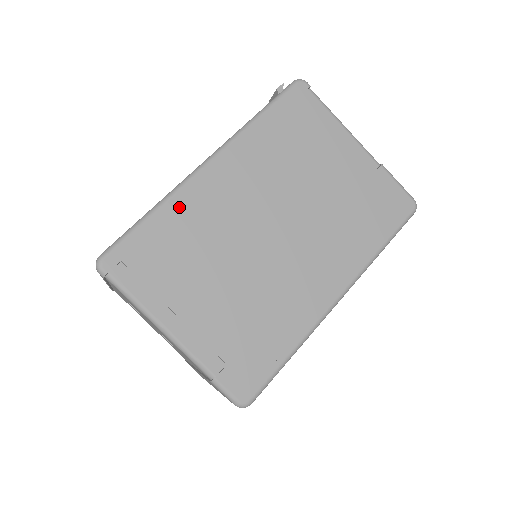
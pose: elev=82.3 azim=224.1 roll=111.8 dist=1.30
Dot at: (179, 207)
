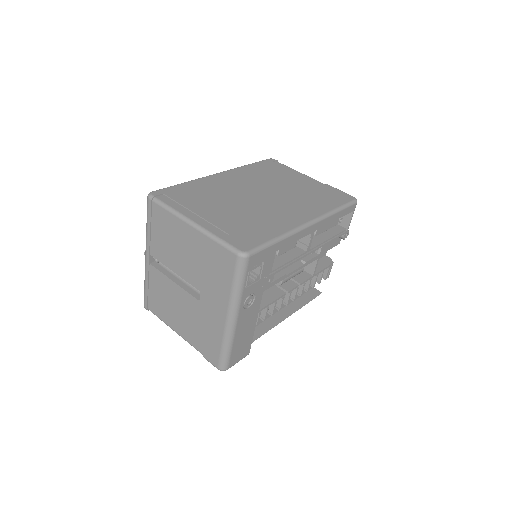
Dot at: (200, 183)
